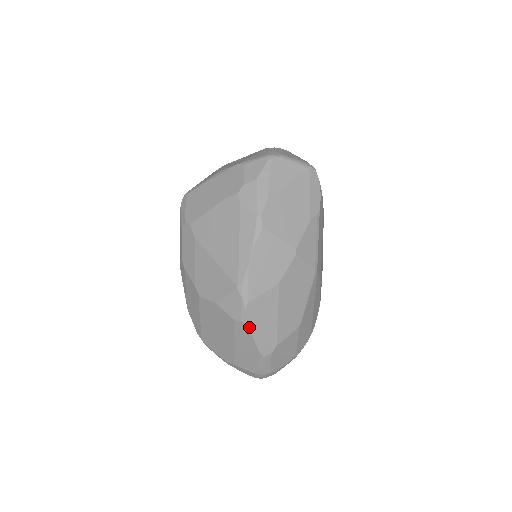
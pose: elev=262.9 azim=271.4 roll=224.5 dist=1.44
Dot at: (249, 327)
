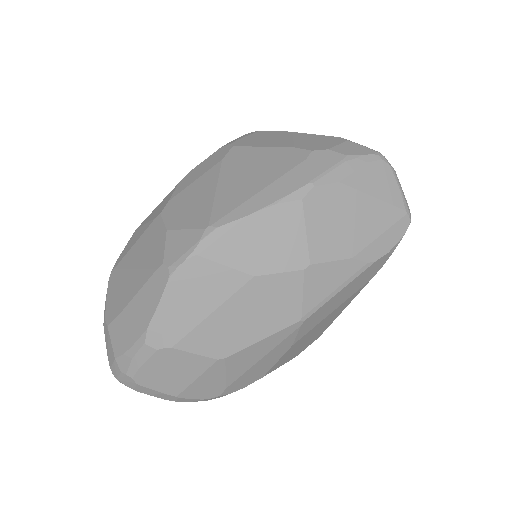
Dot at: (169, 285)
